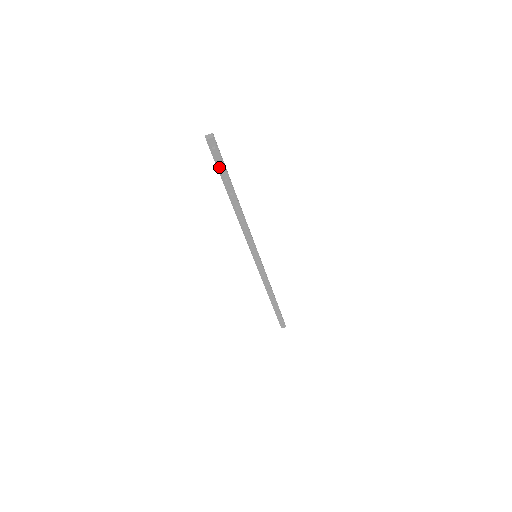
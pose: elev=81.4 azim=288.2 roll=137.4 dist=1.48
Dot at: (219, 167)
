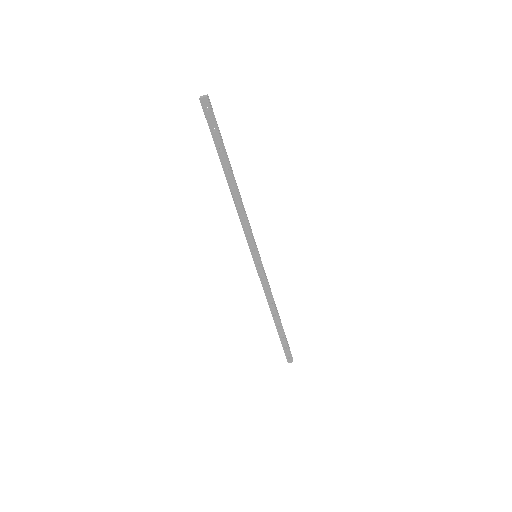
Dot at: (213, 134)
